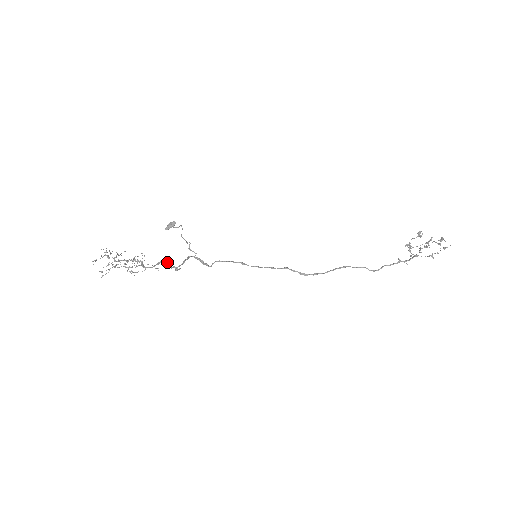
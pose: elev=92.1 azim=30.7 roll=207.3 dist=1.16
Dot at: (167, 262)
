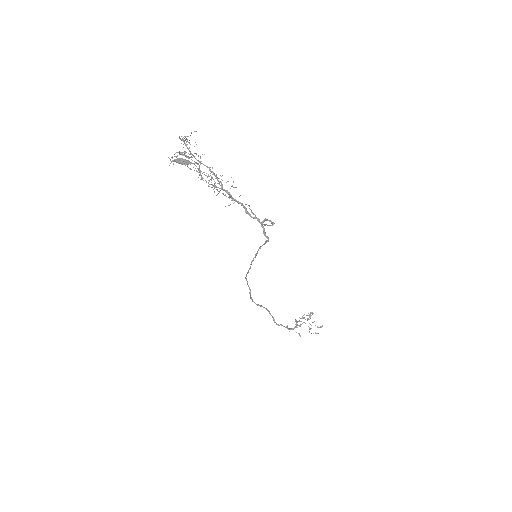
Dot at: occluded
